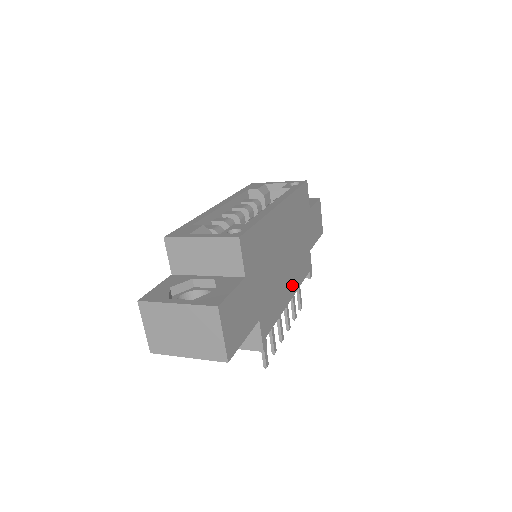
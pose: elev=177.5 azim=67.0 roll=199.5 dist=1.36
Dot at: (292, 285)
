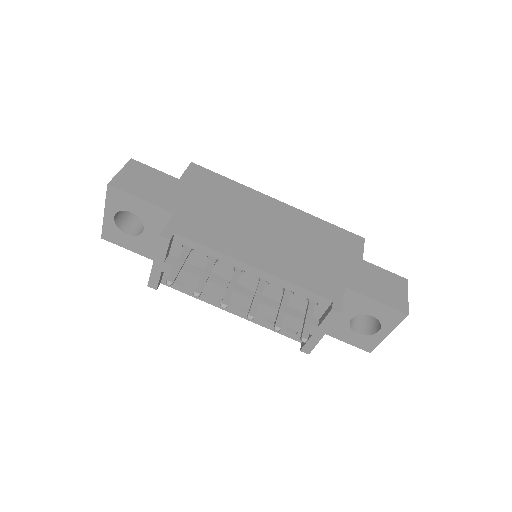
Dot at: (268, 263)
